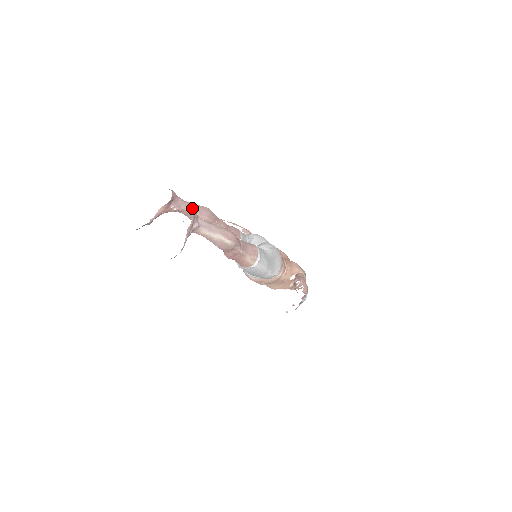
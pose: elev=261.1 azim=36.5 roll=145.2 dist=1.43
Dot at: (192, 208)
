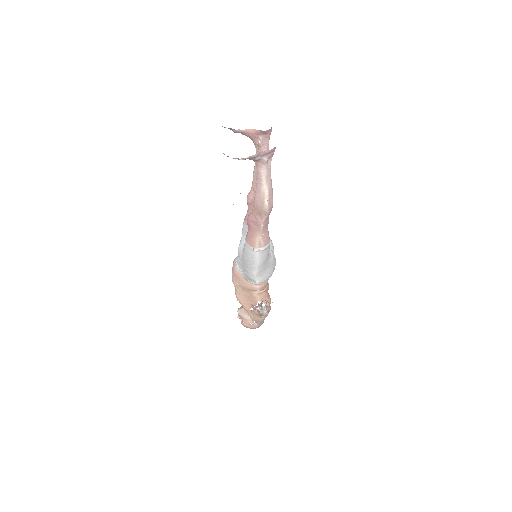
Dot at: occluded
